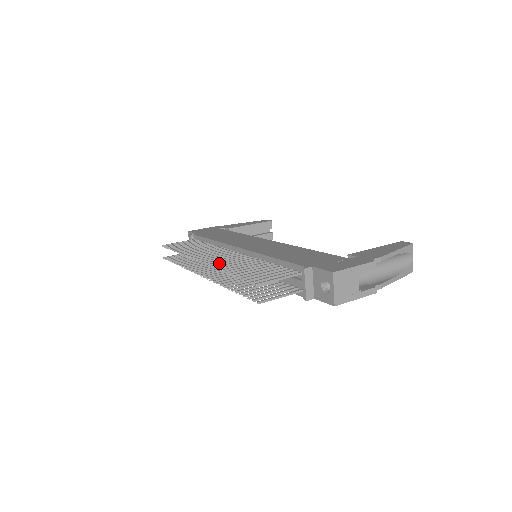
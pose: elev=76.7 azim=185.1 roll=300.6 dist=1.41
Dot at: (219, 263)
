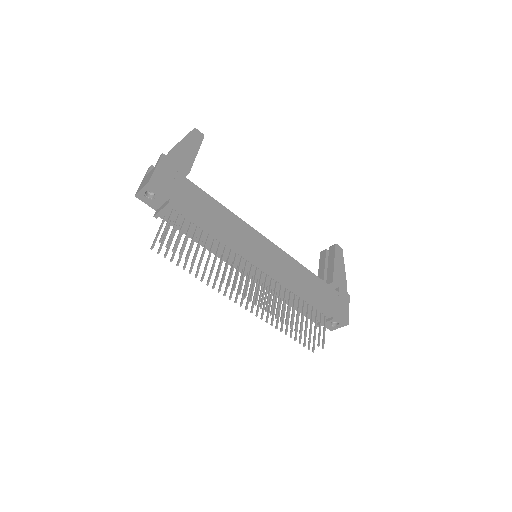
Dot at: (268, 303)
